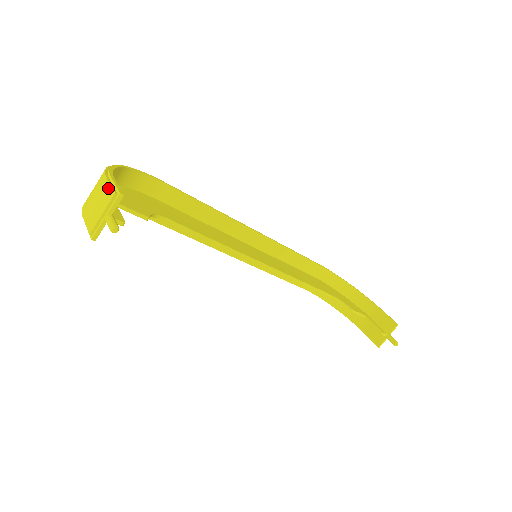
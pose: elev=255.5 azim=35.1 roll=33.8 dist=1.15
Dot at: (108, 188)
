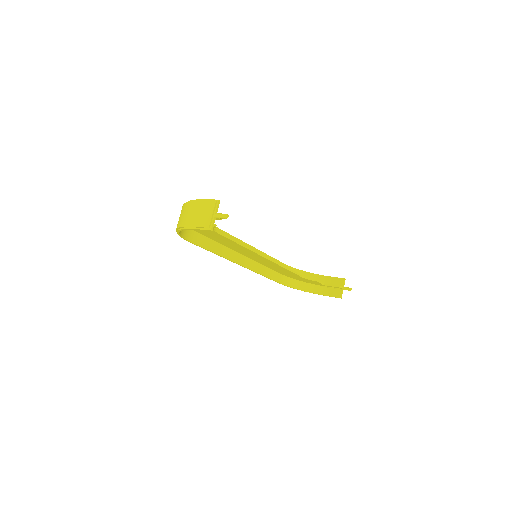
Dot at: (207, 202)
